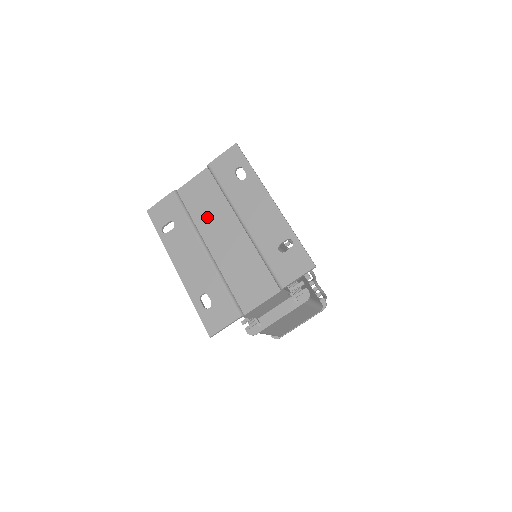
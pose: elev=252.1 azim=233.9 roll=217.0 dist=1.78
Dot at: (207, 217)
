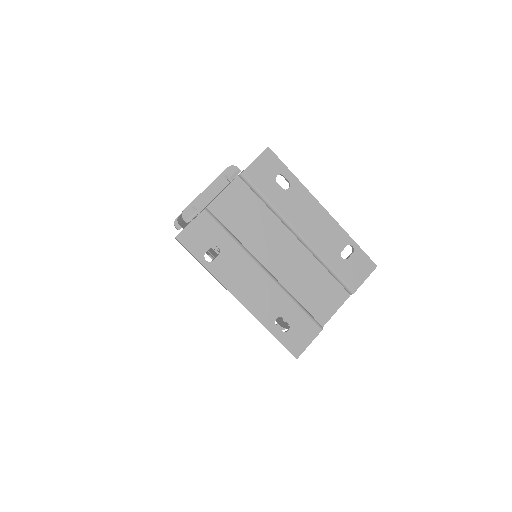
Dot at: (255, 234)
